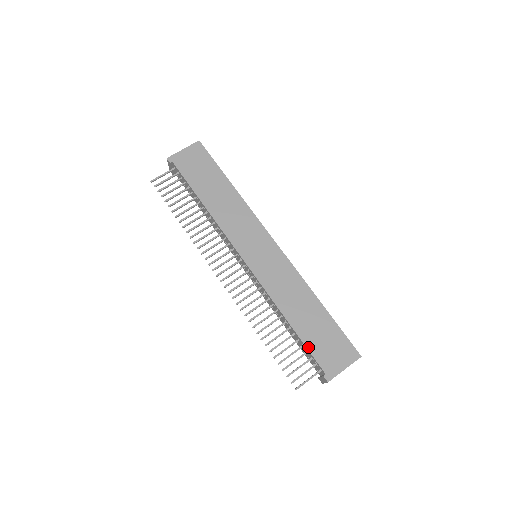
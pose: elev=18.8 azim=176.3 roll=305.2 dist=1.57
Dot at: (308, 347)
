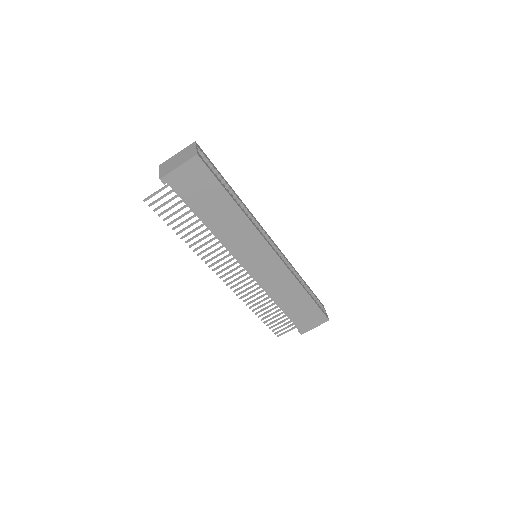
Dot at: (291, 319)
